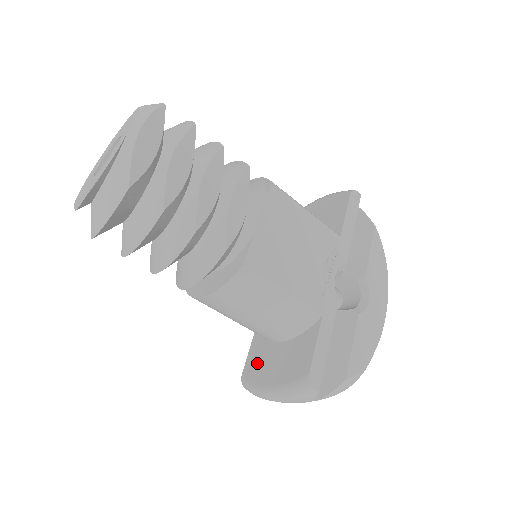
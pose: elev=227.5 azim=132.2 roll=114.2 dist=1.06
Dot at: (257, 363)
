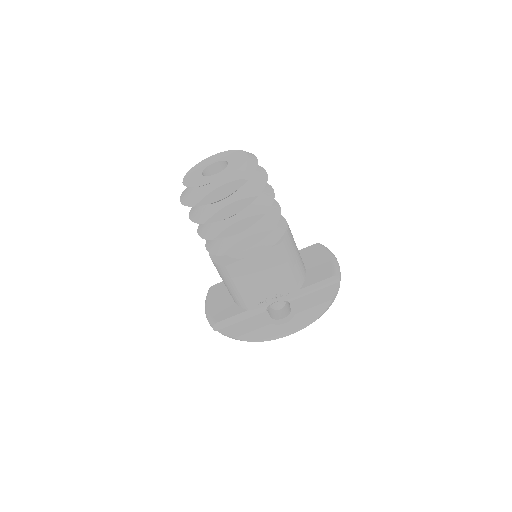
Dot at: (219, 290)
